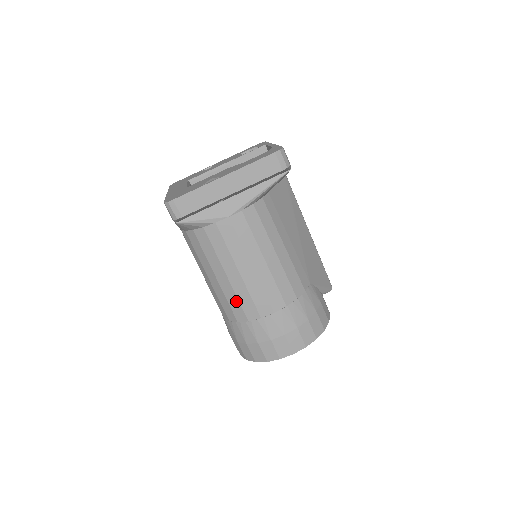
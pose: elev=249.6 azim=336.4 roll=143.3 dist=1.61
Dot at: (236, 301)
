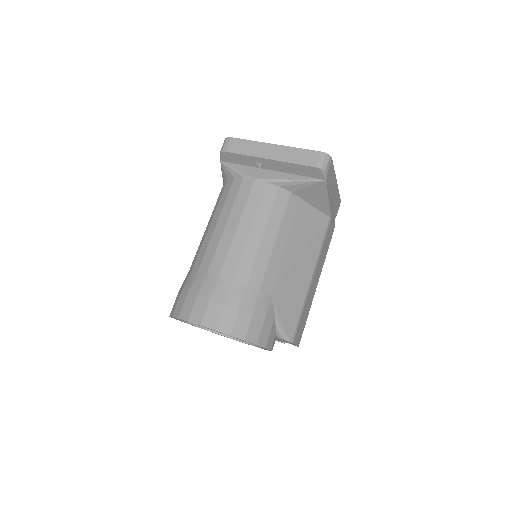
Dot at: (205, 249)
